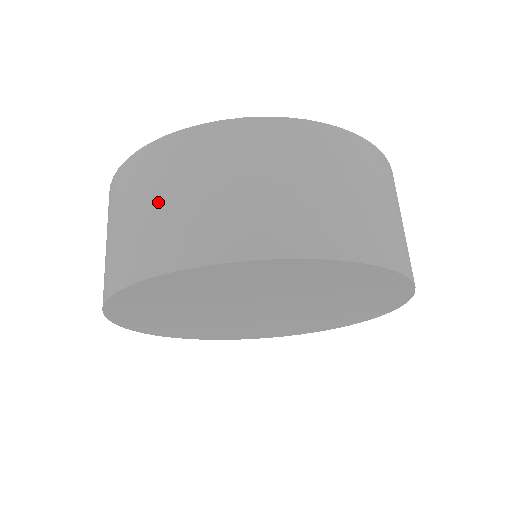
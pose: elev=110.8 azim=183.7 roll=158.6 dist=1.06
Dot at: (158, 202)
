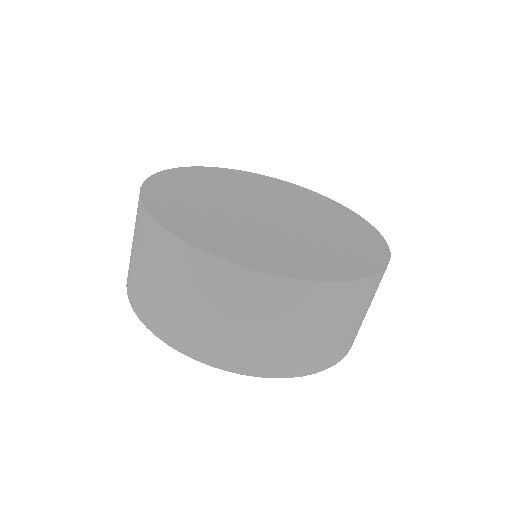
Dot at: (299, 332)
